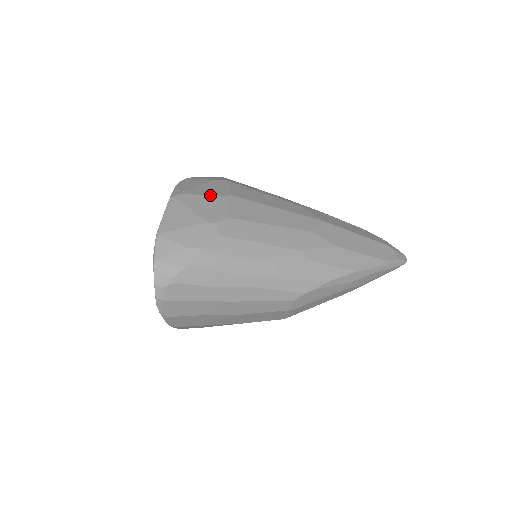
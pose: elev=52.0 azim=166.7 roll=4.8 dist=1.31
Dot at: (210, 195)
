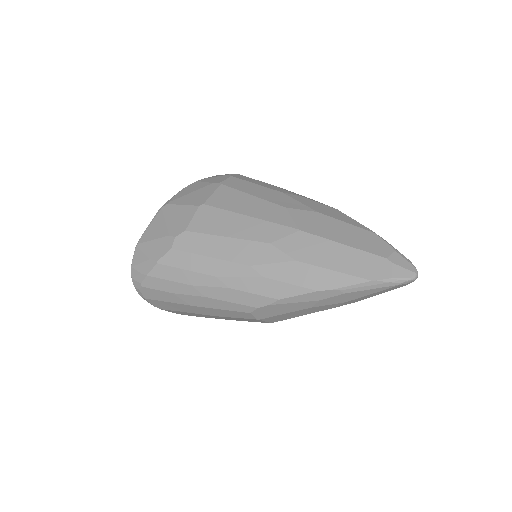
Dot at: (187, 205)
